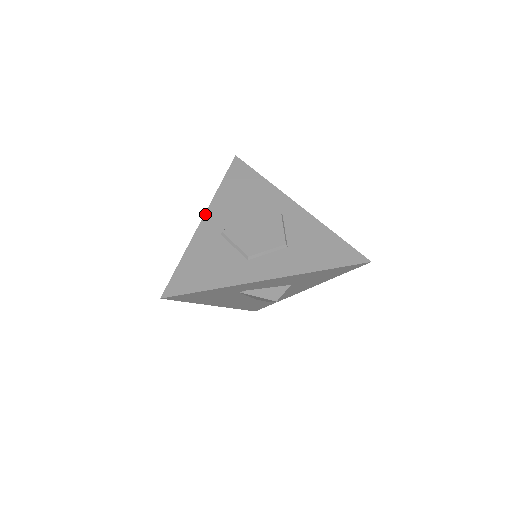
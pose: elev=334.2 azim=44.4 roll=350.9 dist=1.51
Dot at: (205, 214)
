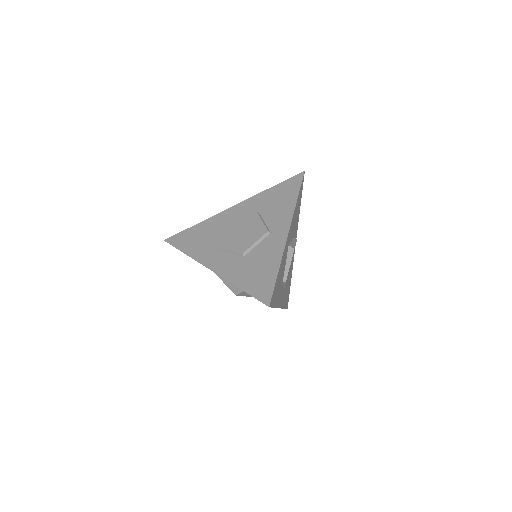
Dot at: (237, 204)
